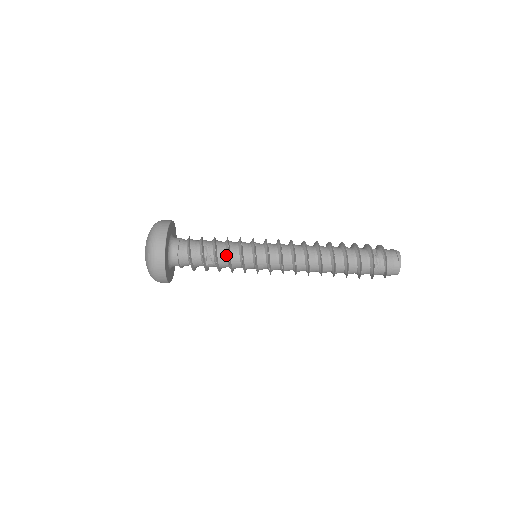
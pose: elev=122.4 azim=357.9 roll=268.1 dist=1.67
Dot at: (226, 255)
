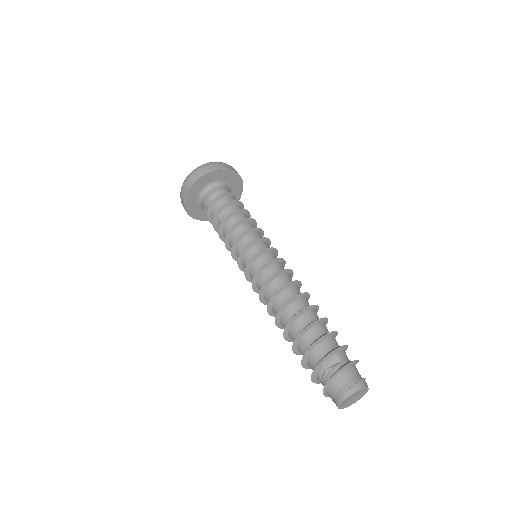
Dot at: (229, 234)
